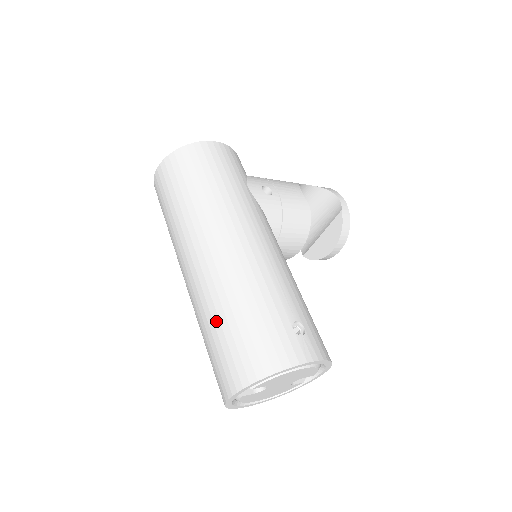
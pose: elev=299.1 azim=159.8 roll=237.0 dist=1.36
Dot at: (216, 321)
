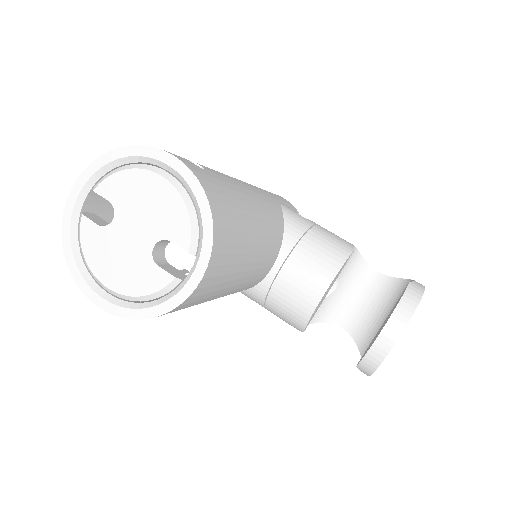
Dot at: occluded
